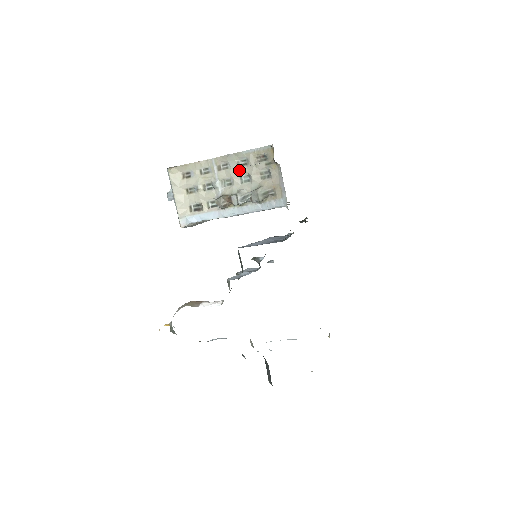
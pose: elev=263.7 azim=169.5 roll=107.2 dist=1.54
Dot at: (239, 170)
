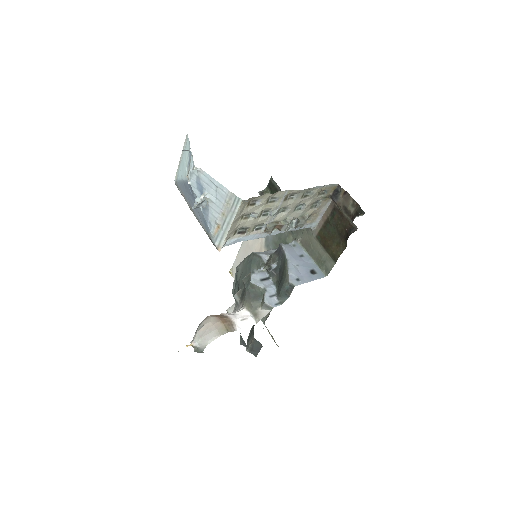
Dot at: (300, 201)
